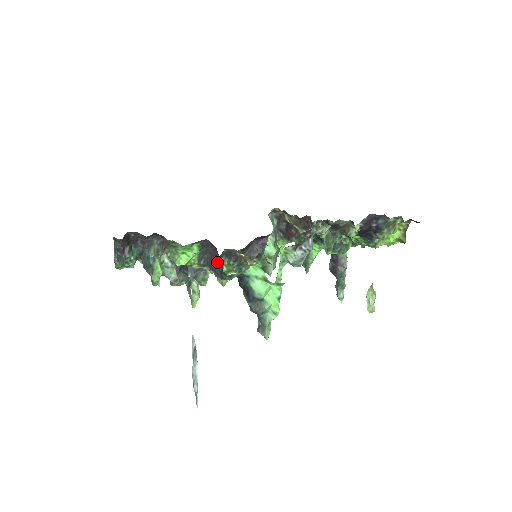
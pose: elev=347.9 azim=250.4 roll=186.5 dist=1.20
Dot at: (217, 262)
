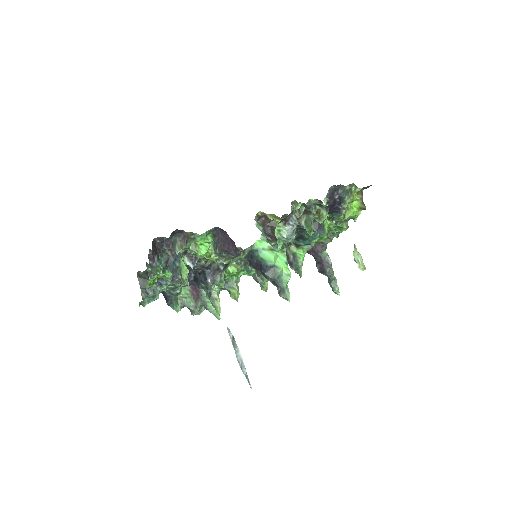
Dot at: (229, 244)
